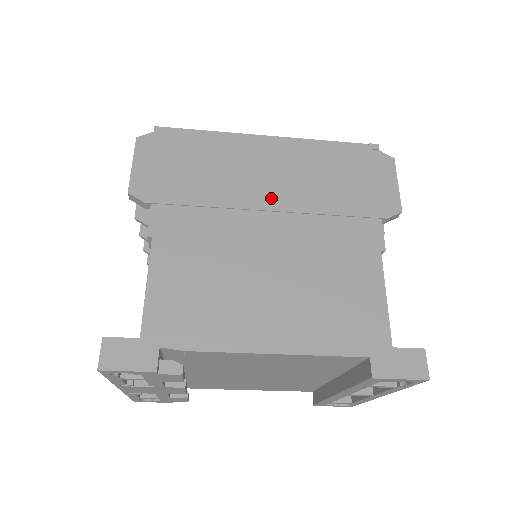
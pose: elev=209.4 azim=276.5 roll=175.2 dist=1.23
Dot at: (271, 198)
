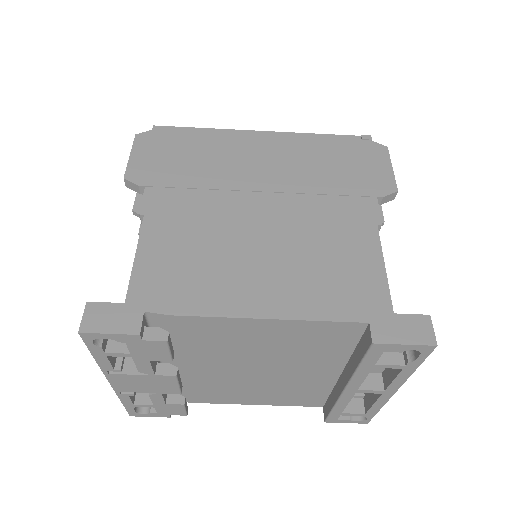
Dot at: (264, 181)
